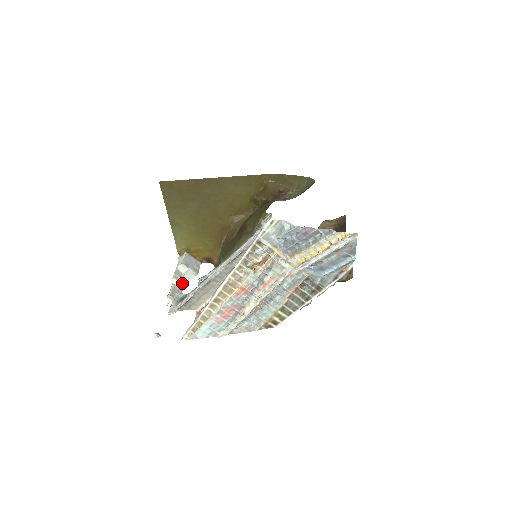
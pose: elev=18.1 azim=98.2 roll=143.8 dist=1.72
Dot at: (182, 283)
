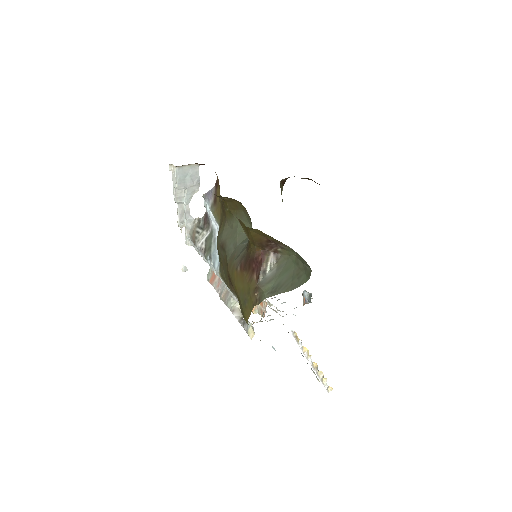
Dot at: (186, 203)
